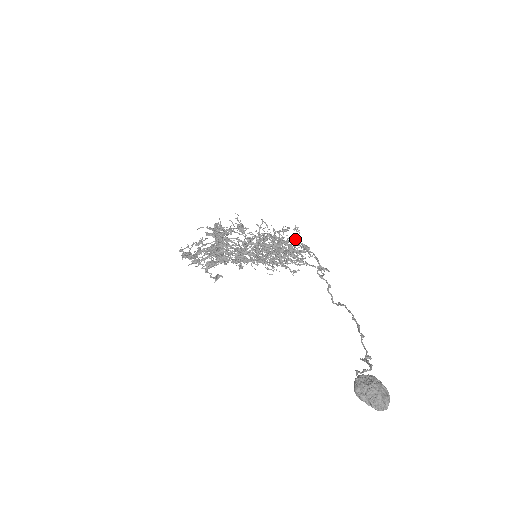
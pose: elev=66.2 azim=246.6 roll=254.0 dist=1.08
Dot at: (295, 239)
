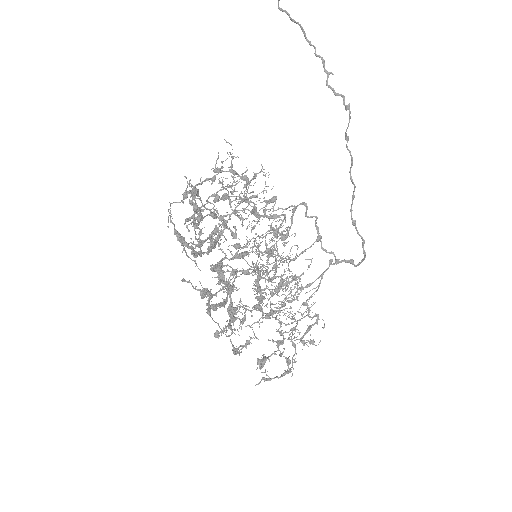
Dot at: occluded
